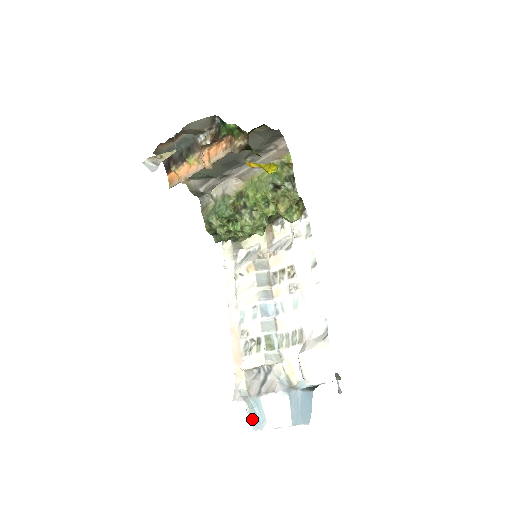
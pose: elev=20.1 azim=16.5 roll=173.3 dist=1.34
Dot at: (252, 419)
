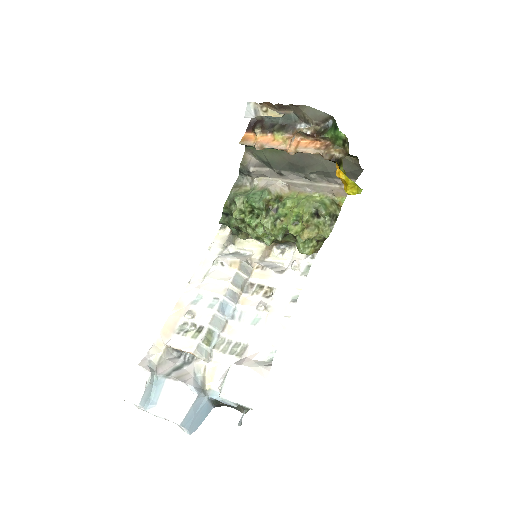
Dot at: (145, 394)
